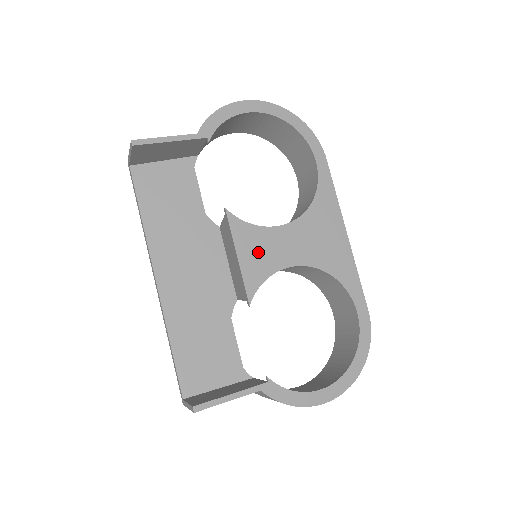
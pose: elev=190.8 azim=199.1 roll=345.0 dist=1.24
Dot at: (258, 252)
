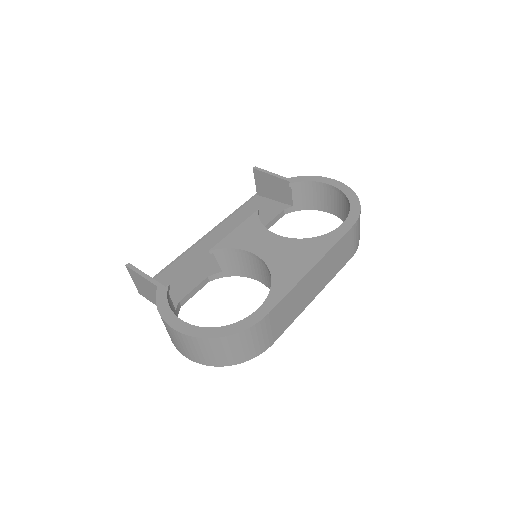
Dot at: (247, 235)
